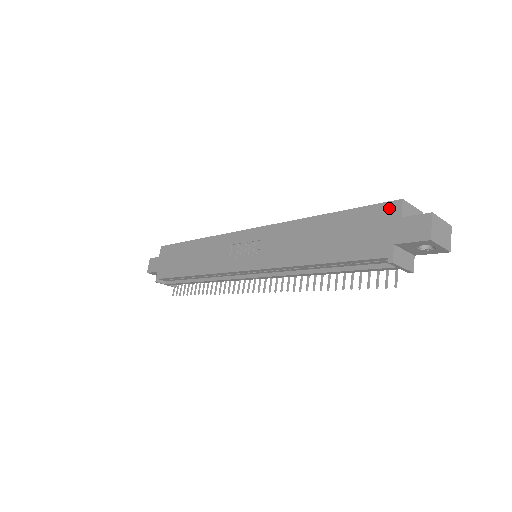
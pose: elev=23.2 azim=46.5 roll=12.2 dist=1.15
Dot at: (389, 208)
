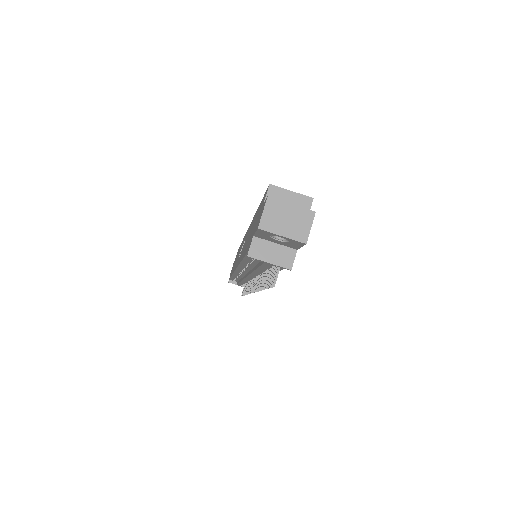
Dot at: occluded
